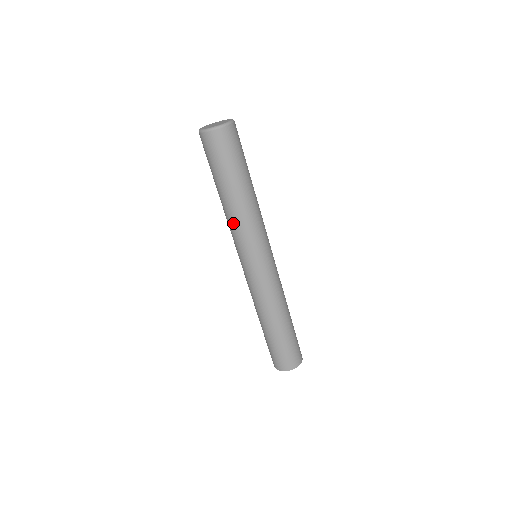
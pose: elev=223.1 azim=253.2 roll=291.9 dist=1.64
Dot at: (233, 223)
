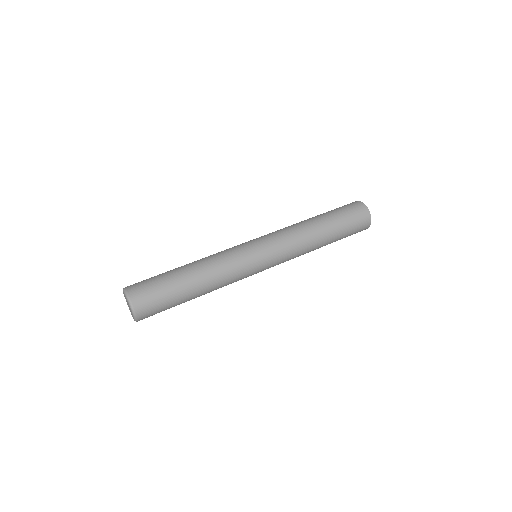
Dot at: occluded
